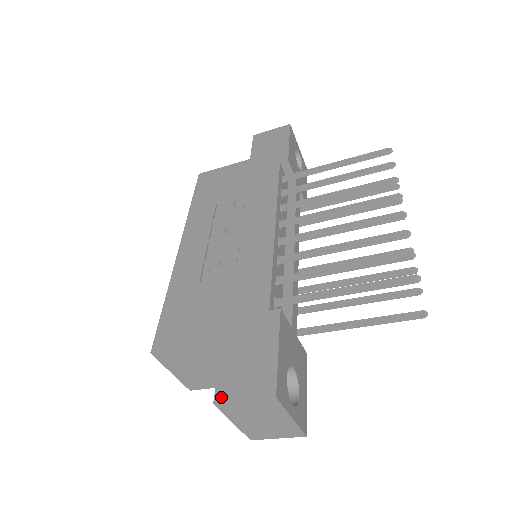
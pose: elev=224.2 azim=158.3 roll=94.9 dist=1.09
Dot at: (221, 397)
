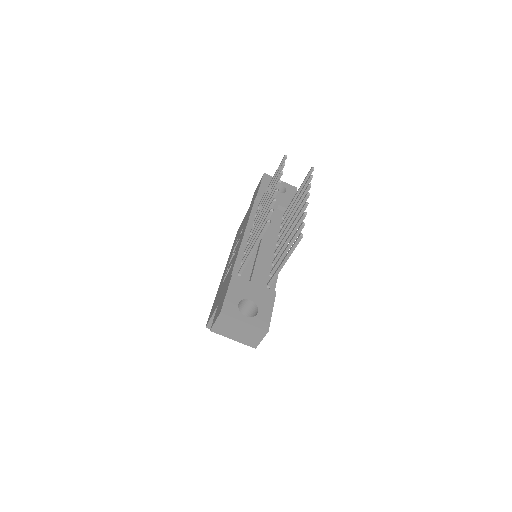
Dot at: (212, 326)
